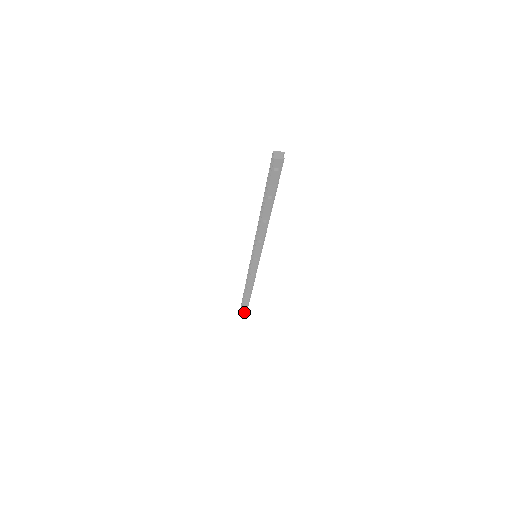
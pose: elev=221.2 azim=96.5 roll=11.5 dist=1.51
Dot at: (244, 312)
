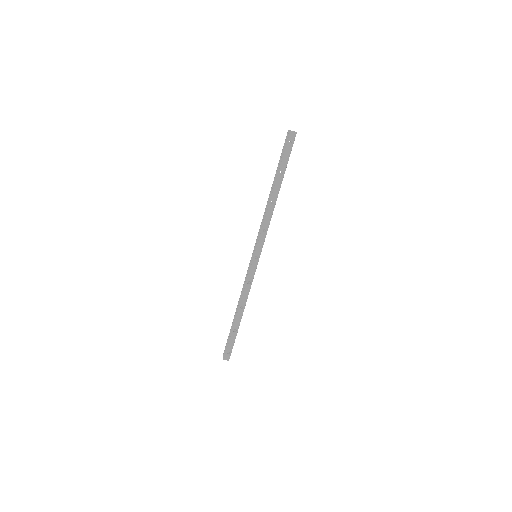
Dot at: (228, 355)
